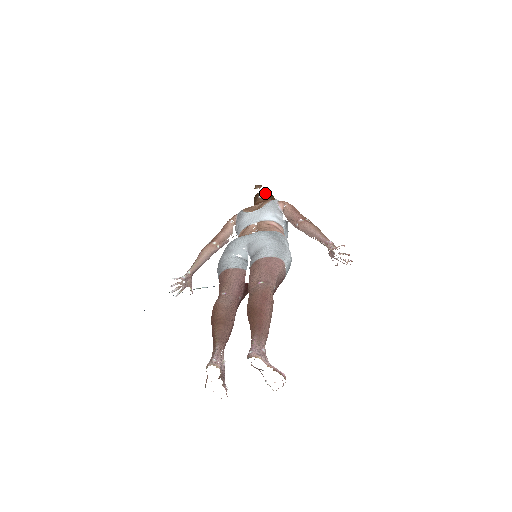
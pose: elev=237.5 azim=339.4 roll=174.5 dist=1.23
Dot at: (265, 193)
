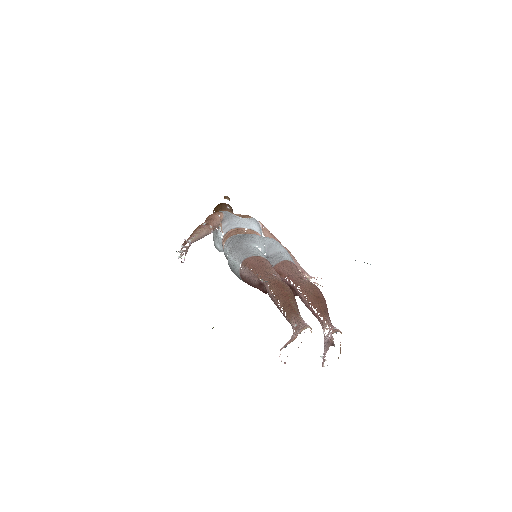
Dot at: (231, 207)
